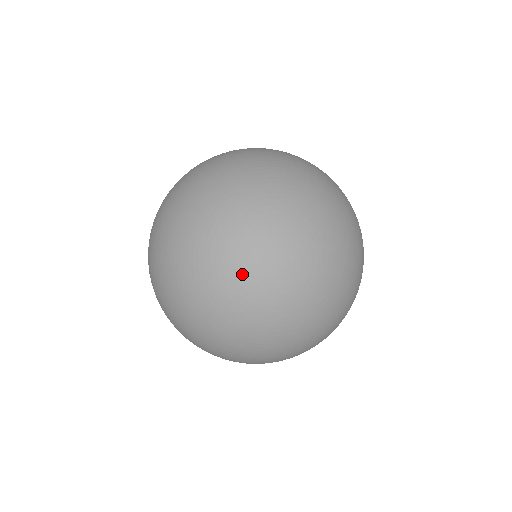
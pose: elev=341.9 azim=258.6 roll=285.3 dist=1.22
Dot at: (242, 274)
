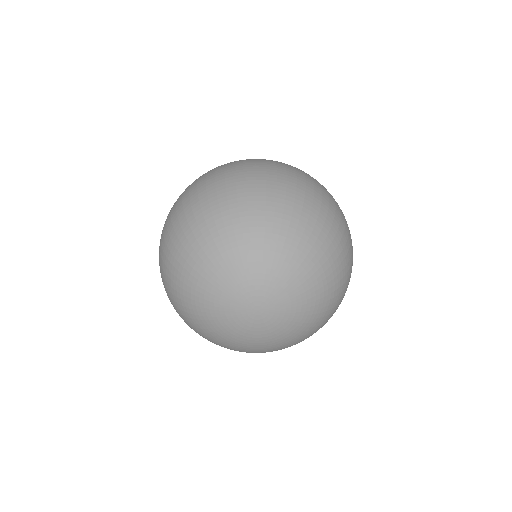
Dot at: (224, 315)
